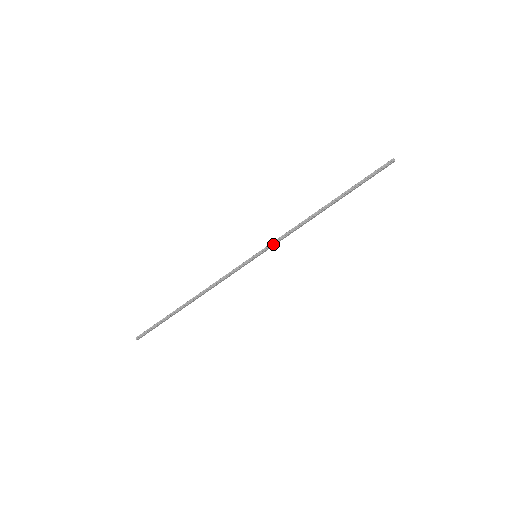
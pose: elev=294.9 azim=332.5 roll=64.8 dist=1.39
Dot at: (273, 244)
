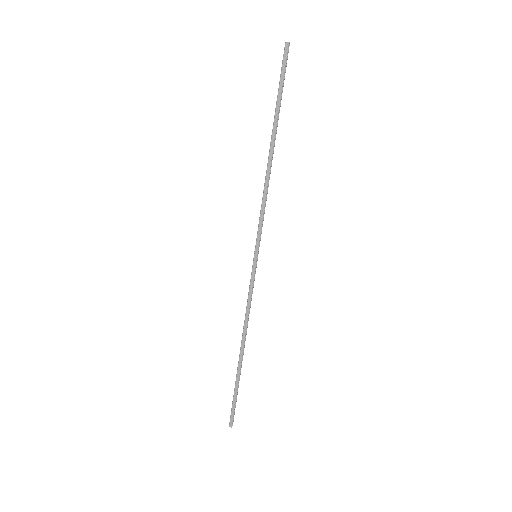
Dot at: (258, 230)
